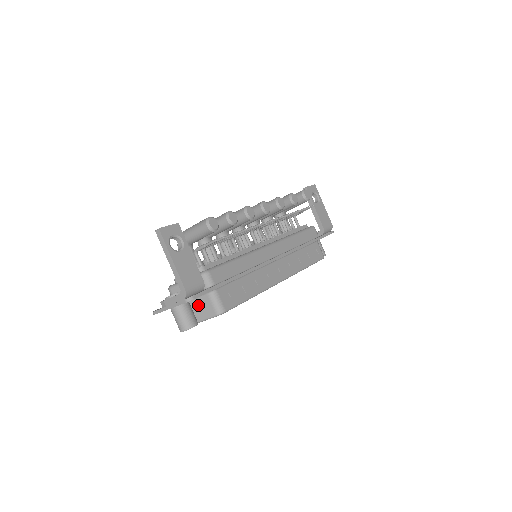
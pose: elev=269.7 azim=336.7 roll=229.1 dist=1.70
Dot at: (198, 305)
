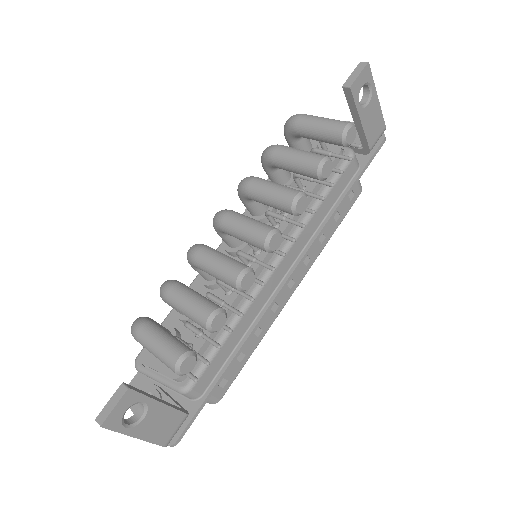
Dot at: occluded
